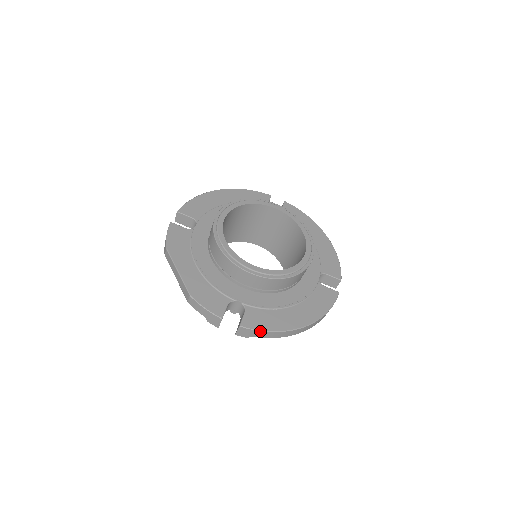
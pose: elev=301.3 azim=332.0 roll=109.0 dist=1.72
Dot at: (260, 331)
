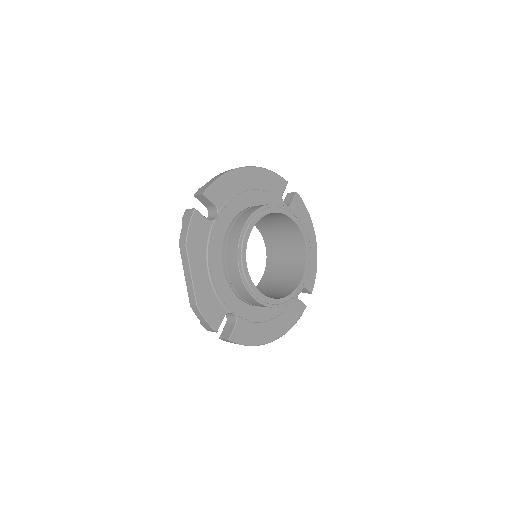
Dot at: occluded
